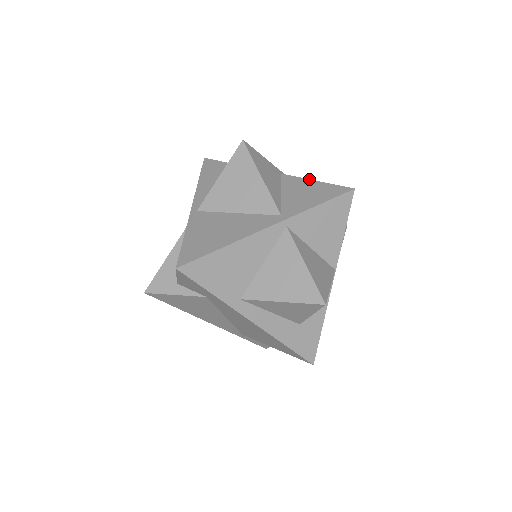
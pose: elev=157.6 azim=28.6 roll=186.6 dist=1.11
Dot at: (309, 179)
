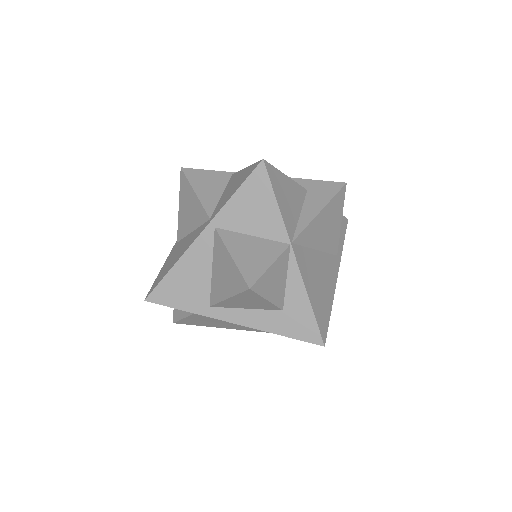
Dot at: (243, 169)
